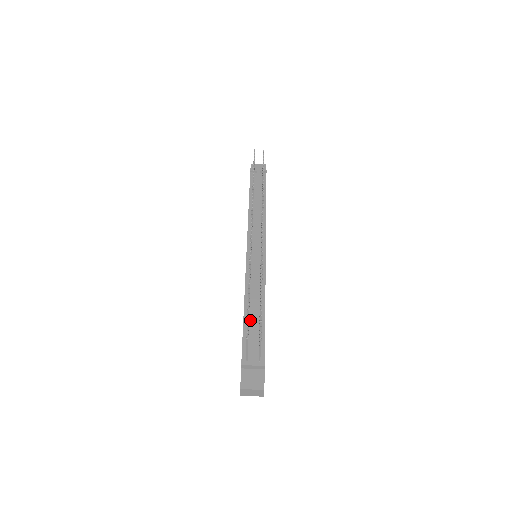
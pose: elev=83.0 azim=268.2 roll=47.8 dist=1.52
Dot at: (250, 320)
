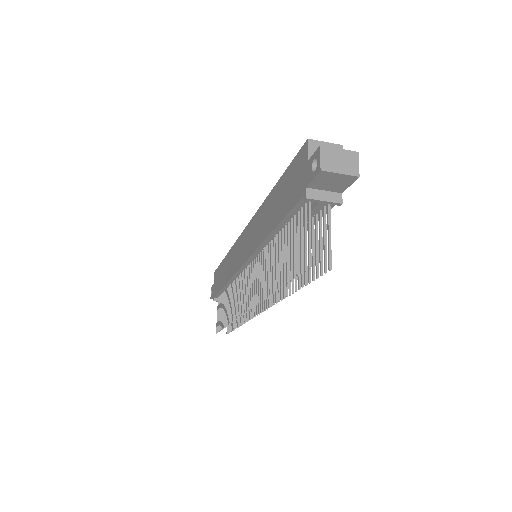
Dot at: occluded
